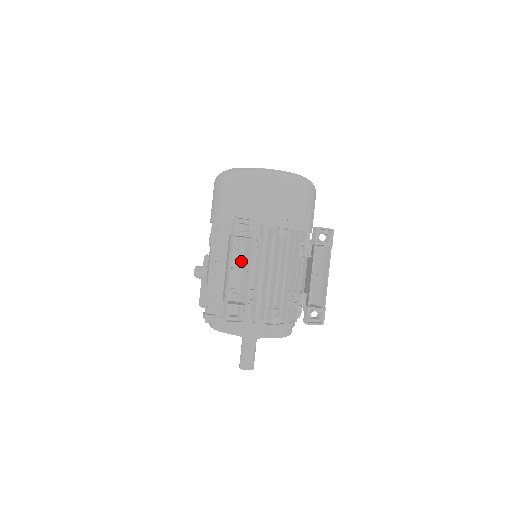
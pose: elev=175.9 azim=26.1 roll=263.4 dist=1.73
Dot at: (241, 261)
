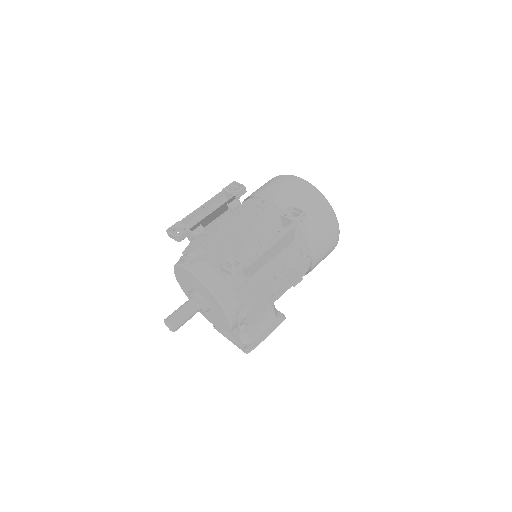
Dot at: occluded
